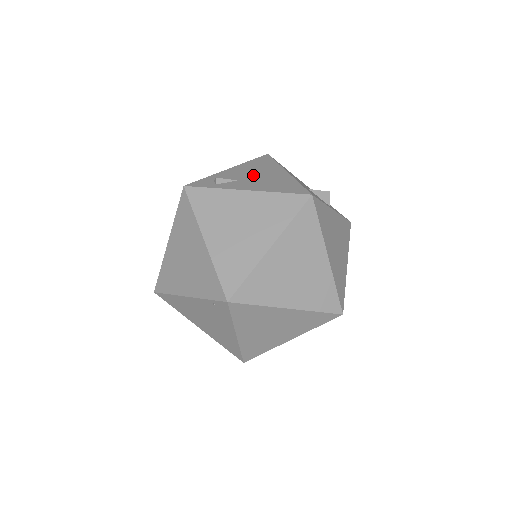
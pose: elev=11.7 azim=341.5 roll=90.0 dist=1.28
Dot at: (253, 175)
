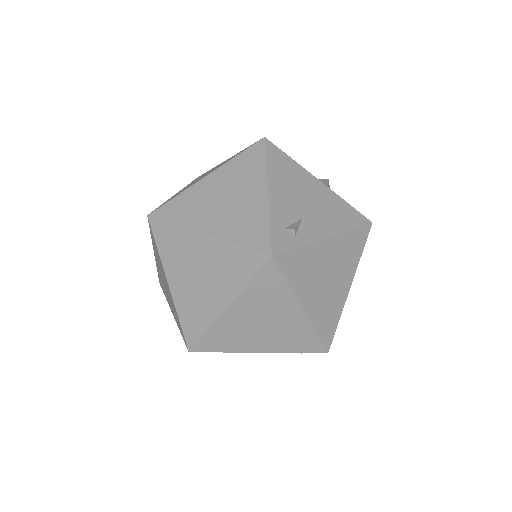
Dot at: (303, 200)
